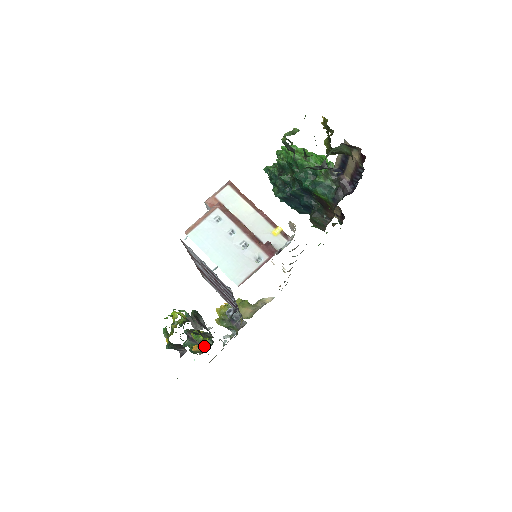
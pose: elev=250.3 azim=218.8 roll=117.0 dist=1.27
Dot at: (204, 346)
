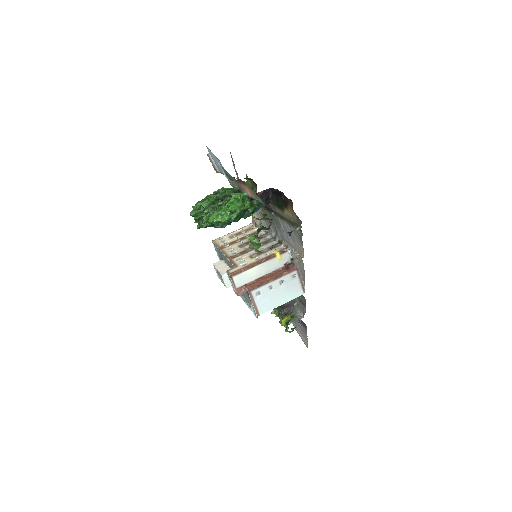
Dot at: occluded
